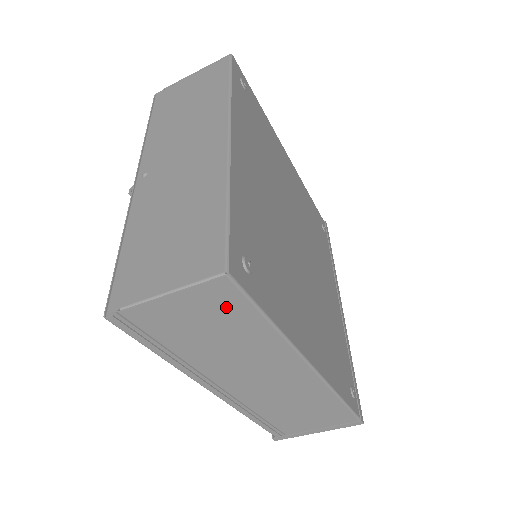
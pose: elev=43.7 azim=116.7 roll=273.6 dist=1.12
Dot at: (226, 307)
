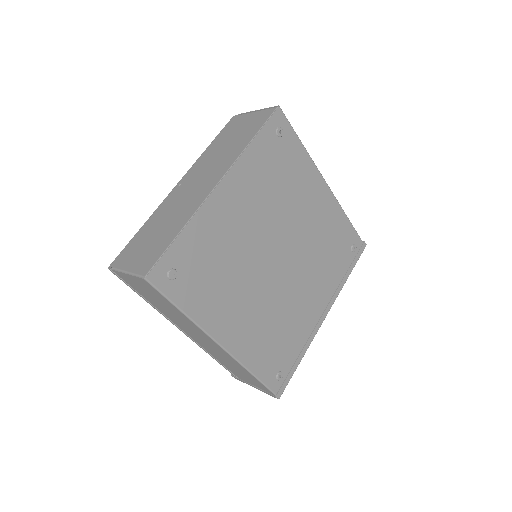
Dot at: (154, 292)
